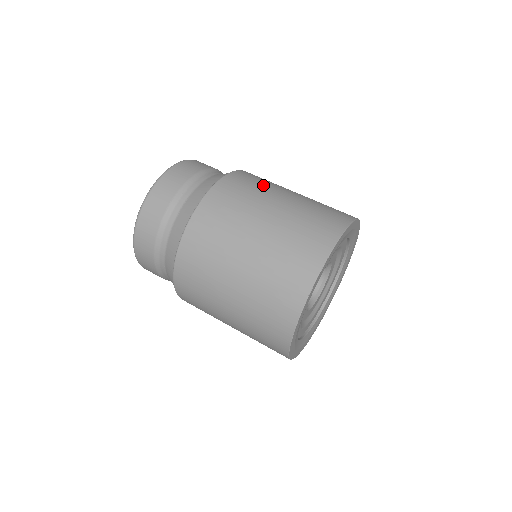
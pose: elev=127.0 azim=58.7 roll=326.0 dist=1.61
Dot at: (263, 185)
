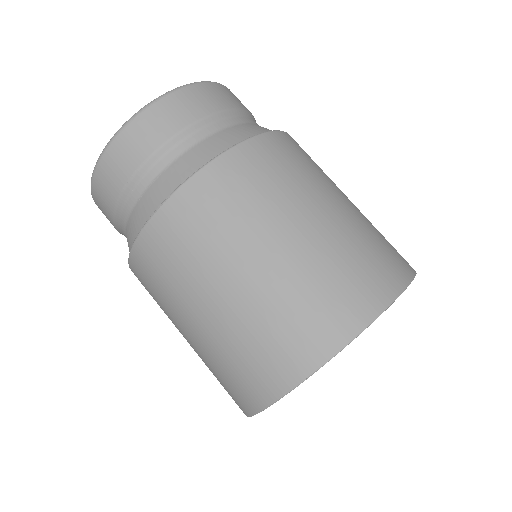
Dot at: (274, 190)
